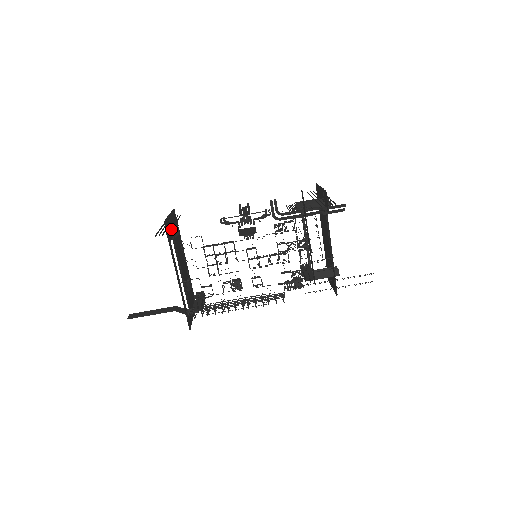
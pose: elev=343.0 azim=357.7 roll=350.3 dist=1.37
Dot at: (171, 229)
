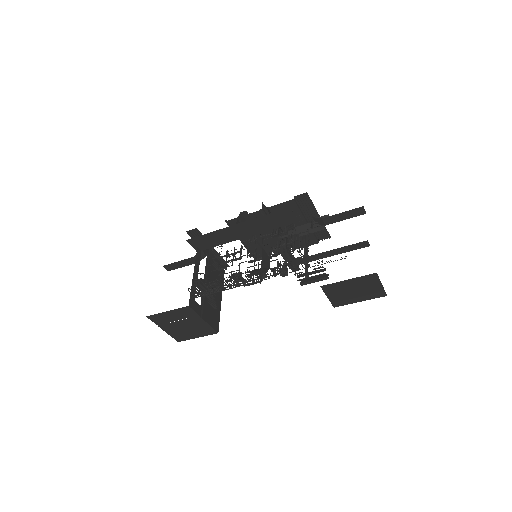
Dot at: occluded
